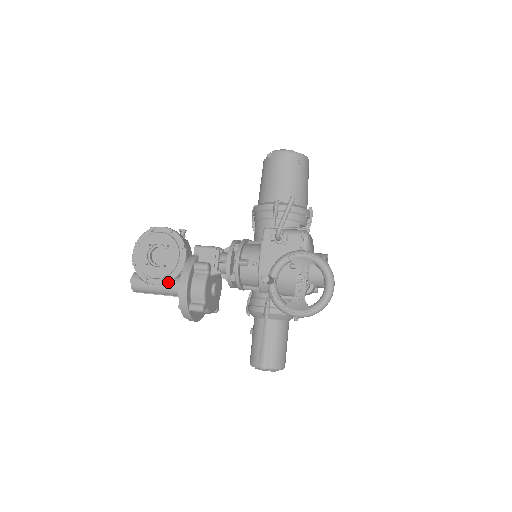
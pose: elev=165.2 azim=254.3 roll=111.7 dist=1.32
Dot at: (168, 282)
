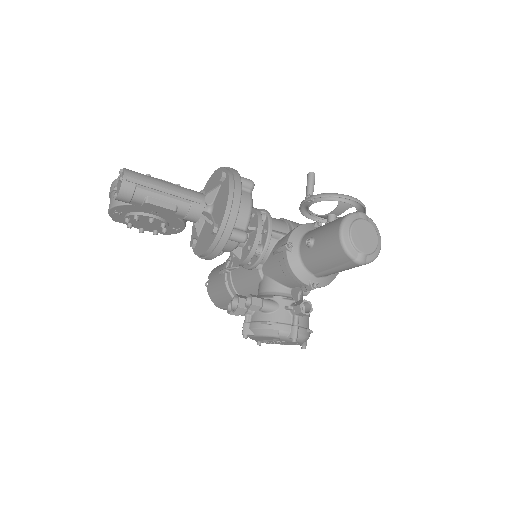
Dot at: occluded
